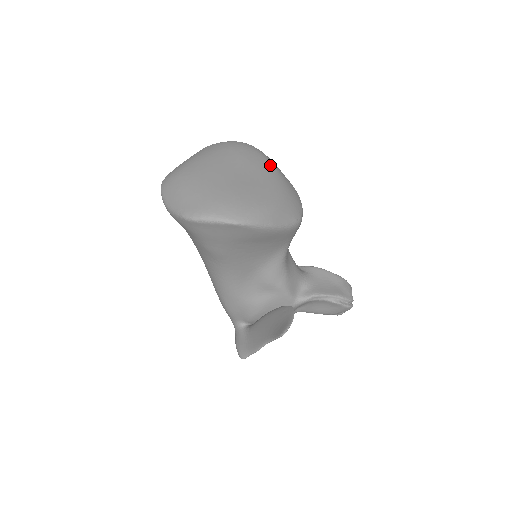
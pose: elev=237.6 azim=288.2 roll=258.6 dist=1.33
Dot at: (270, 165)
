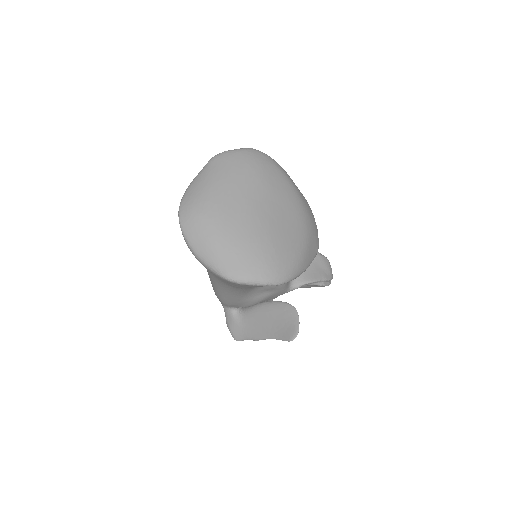
Dot at: (290, 185)
